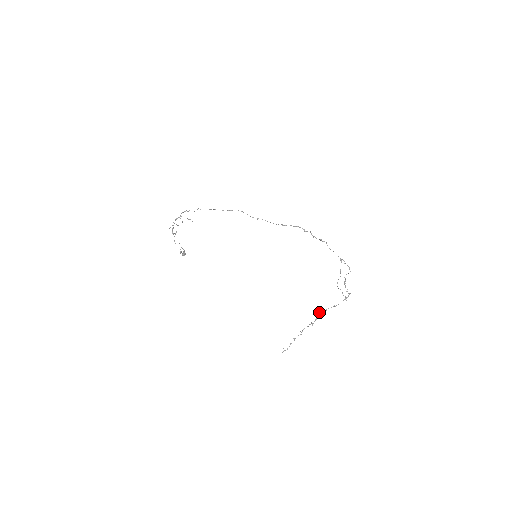
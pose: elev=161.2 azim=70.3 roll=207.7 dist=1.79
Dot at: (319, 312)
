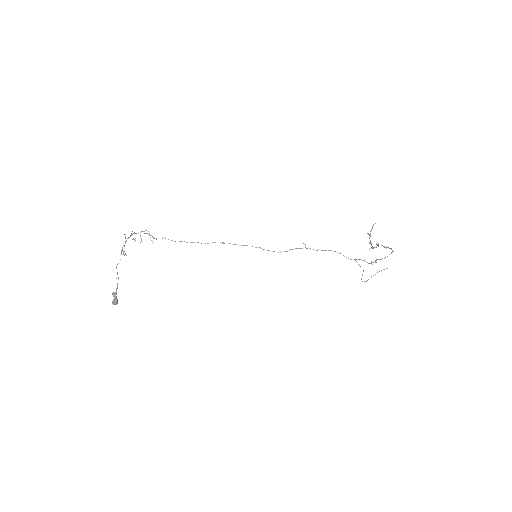
Dot at: (376, 243)
